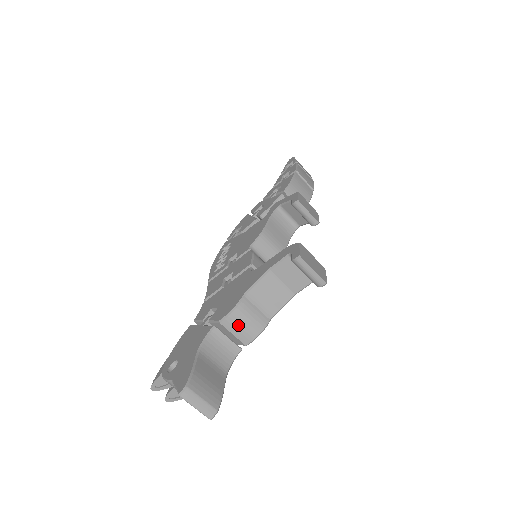
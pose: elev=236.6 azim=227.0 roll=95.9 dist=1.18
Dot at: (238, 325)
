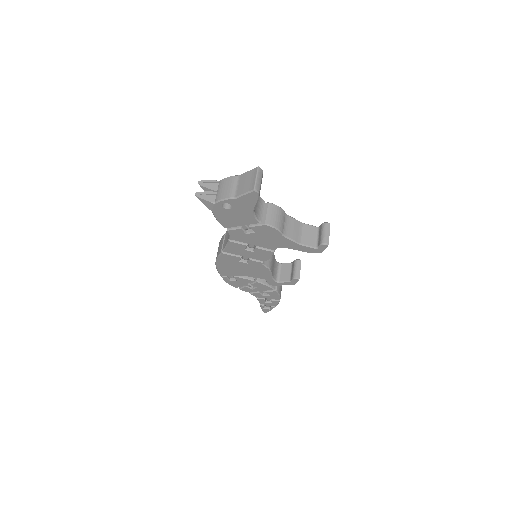
Dot at: (274, 213)
